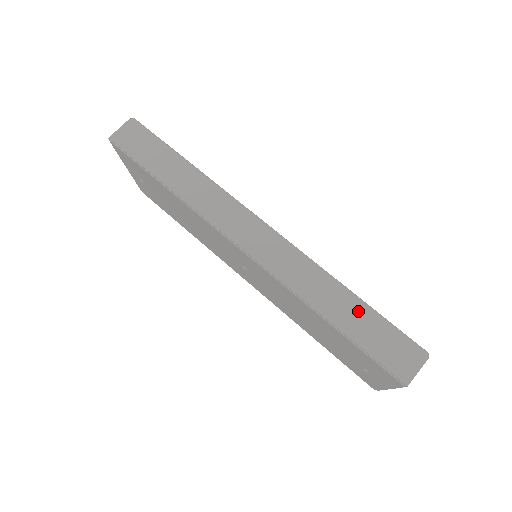
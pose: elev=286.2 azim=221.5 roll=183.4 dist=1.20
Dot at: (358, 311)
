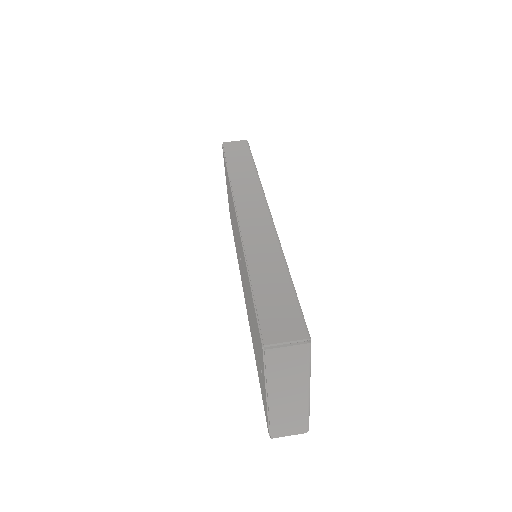
Dot at: (279, 280)
